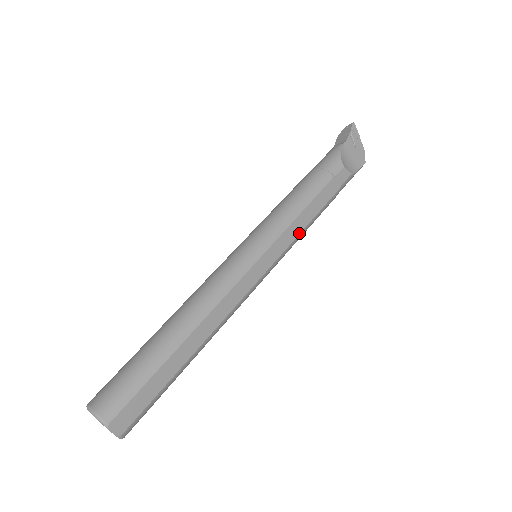
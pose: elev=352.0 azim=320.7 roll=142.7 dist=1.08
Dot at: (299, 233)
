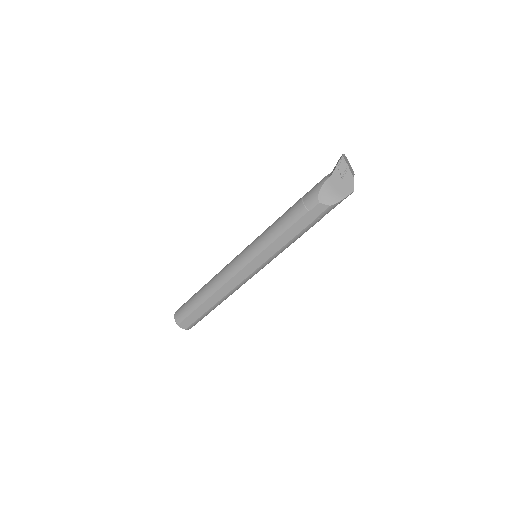
Dot at: (279, 249)
